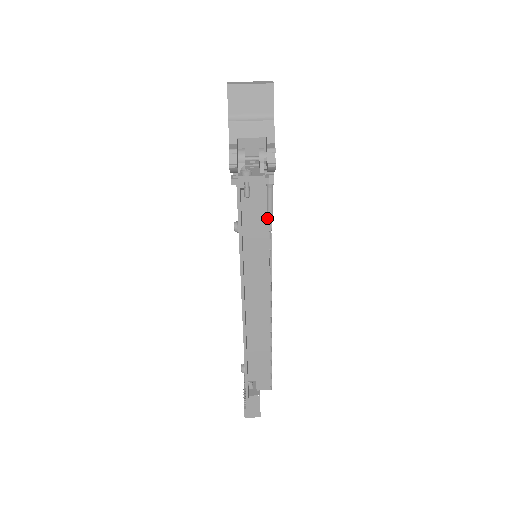
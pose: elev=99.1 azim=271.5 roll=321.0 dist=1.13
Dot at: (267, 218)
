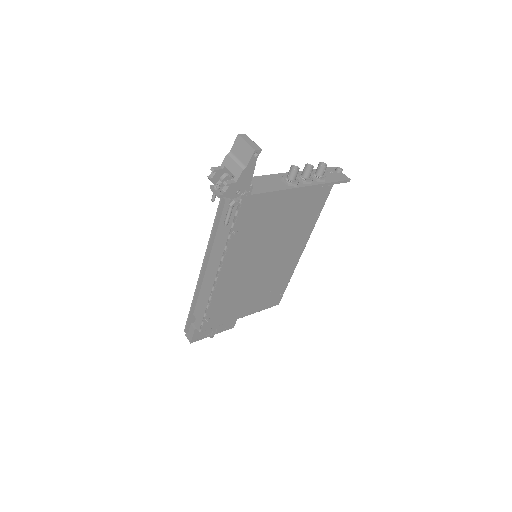
Dot at: (231, 225)
